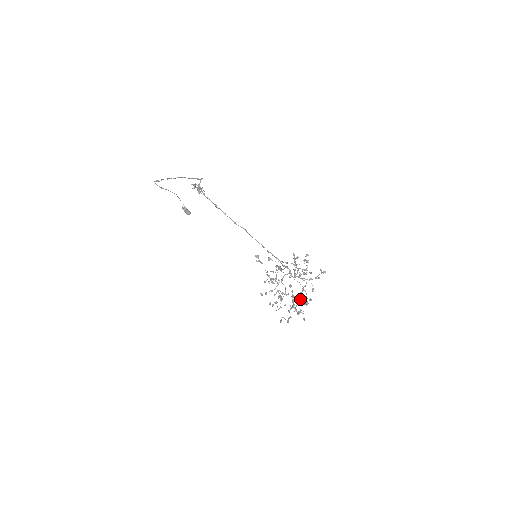
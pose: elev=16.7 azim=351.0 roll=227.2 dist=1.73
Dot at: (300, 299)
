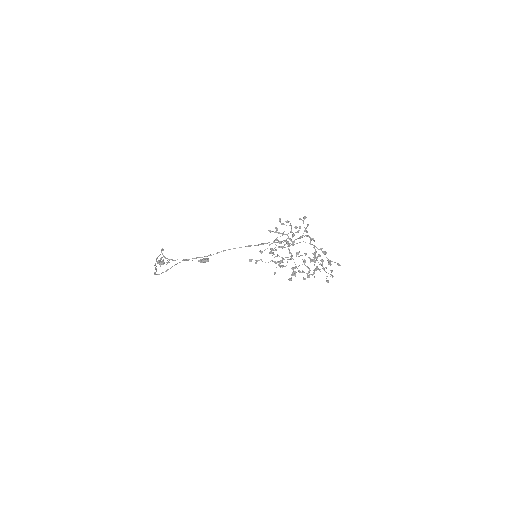
Dot at: (313, 257)
